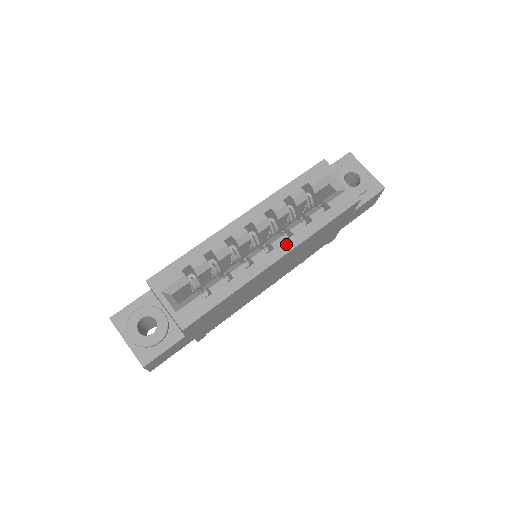
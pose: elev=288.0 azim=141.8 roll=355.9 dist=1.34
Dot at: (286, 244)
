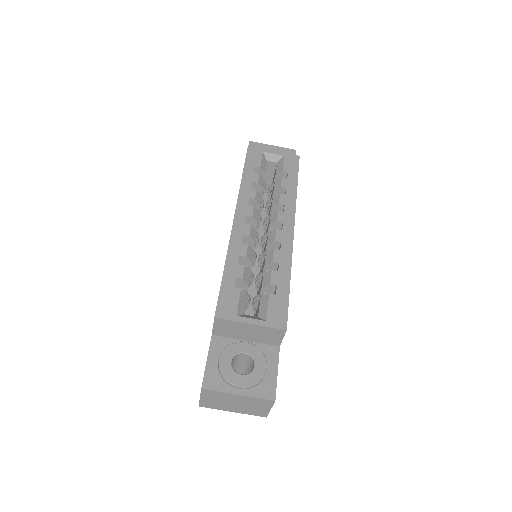
Dot at: (287, 214)
